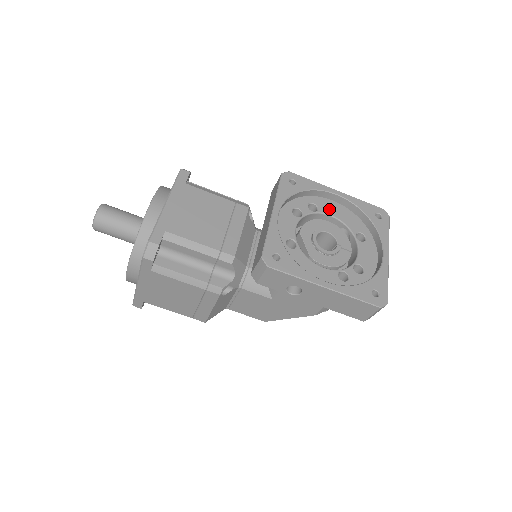
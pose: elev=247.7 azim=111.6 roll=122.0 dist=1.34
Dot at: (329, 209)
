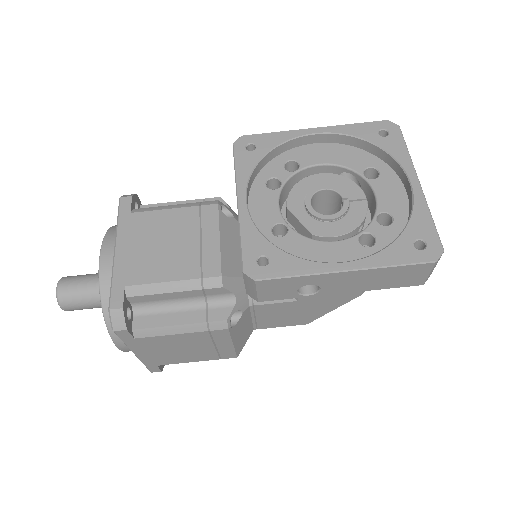
Dot at: (314, 157)
